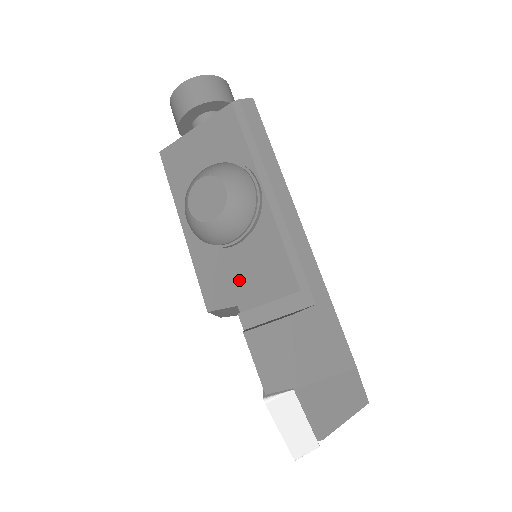
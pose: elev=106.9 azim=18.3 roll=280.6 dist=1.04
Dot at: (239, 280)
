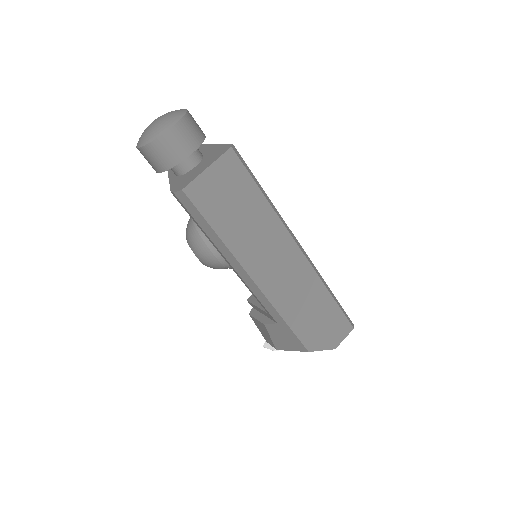
Dot at: occluded
